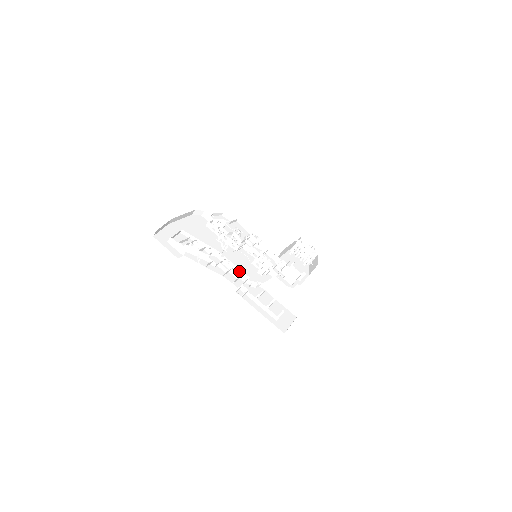
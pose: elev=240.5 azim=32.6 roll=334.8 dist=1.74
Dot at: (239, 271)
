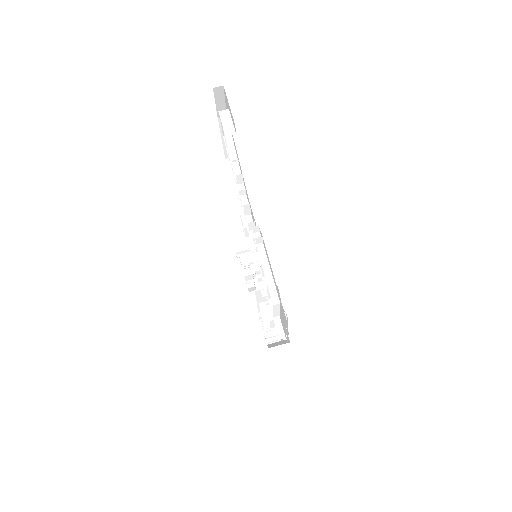
Dot at: occluded
